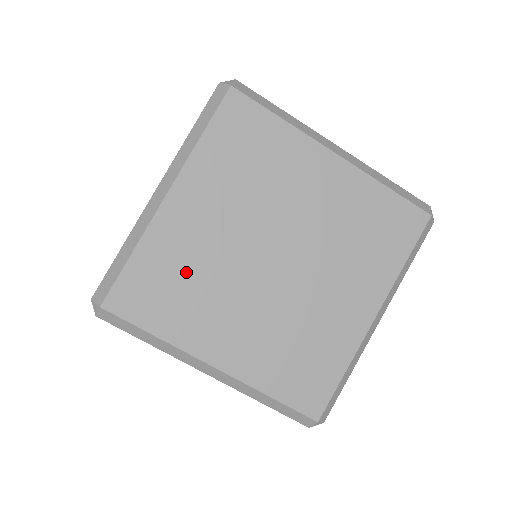
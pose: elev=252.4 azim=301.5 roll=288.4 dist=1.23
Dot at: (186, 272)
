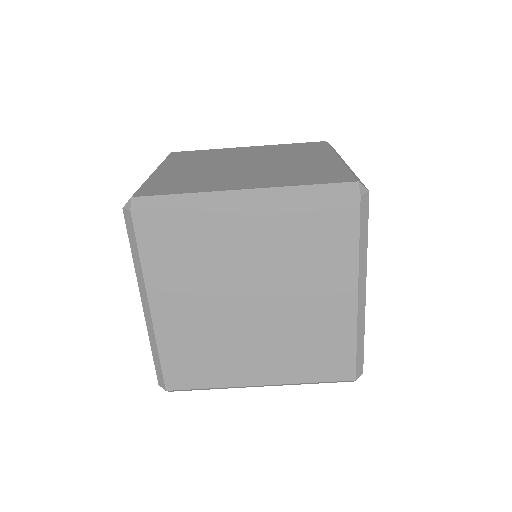
Dot at: (200, 345)
